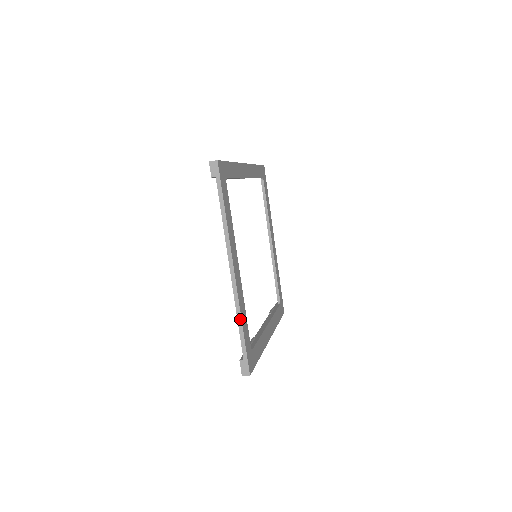
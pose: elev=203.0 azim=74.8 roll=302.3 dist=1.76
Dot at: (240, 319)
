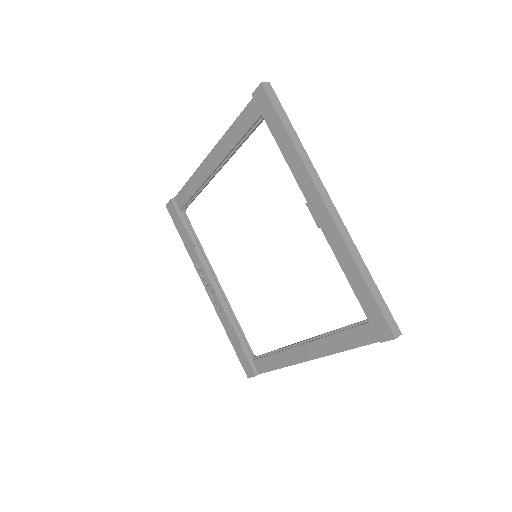
Dot at: (283, 367)
